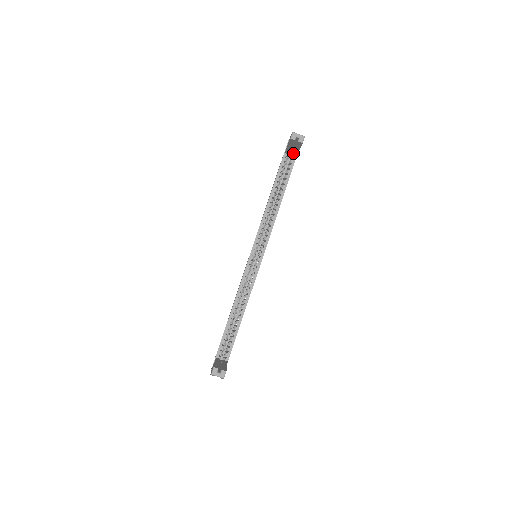
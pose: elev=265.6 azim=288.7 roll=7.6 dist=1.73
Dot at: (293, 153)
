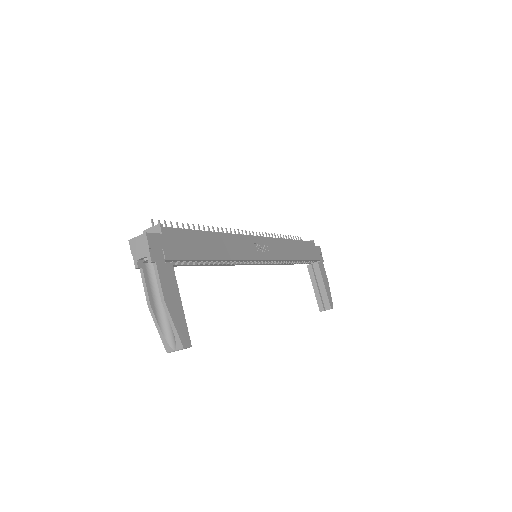
Dot at: occluded
